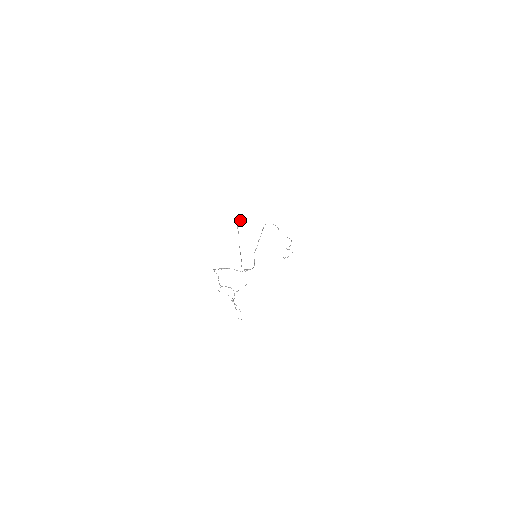
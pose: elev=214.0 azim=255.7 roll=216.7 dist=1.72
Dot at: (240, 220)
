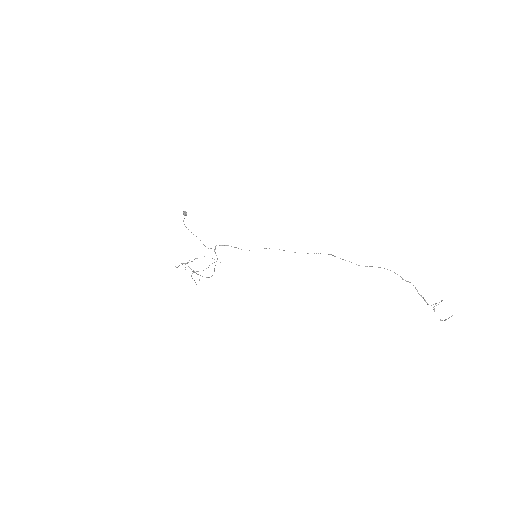
Dot at: (185, 211)
